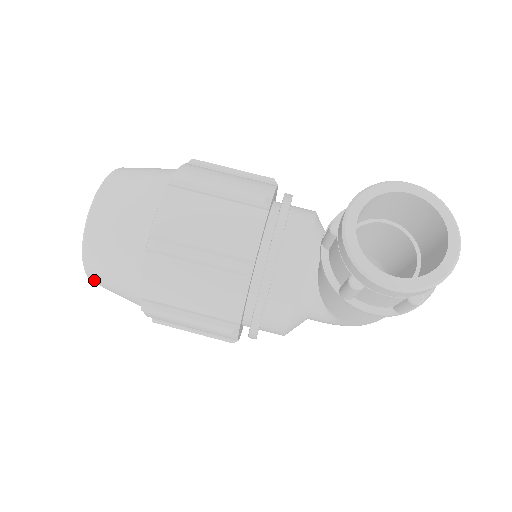
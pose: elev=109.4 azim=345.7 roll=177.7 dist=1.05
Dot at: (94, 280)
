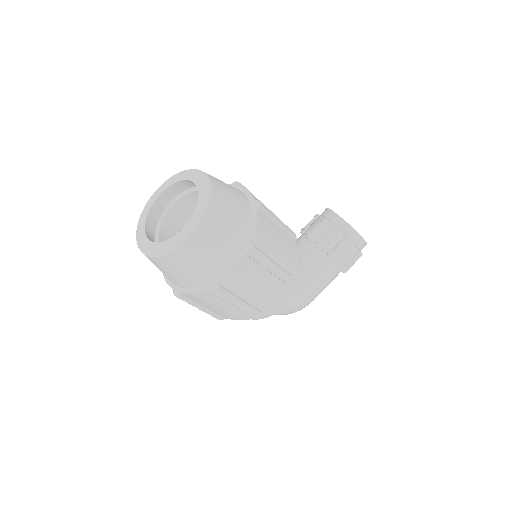
Dot at: (201, 233)
